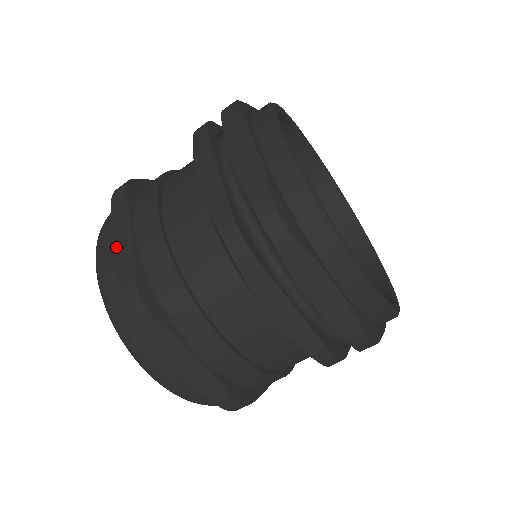
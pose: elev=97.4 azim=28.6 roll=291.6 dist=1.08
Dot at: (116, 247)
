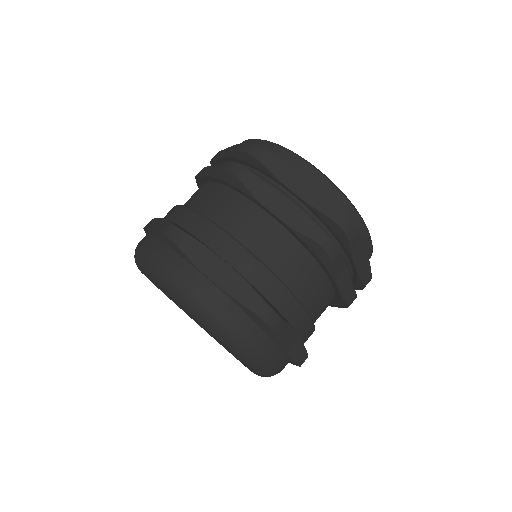
Dot at: (219, 281)
